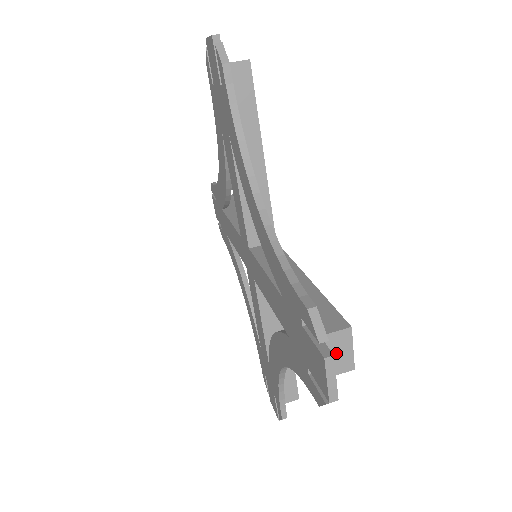
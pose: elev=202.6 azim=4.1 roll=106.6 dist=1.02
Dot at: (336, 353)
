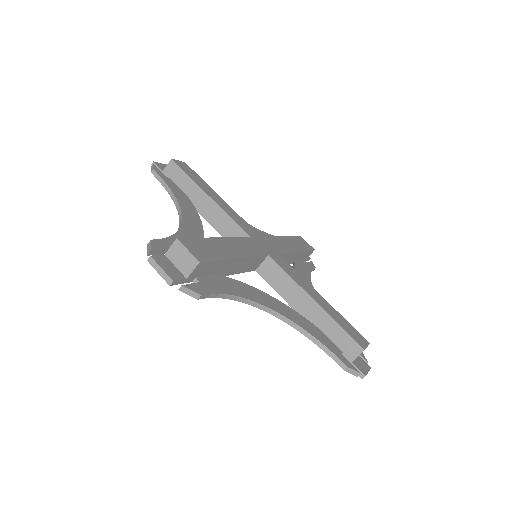
Dot at: (181, 259)
